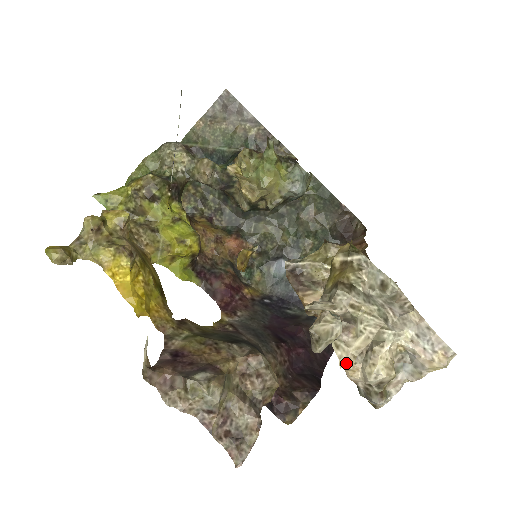
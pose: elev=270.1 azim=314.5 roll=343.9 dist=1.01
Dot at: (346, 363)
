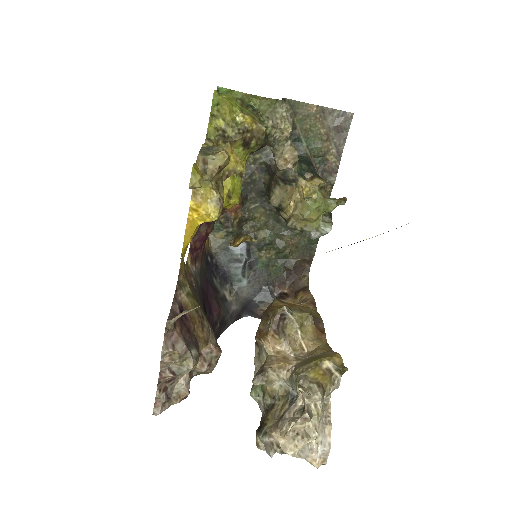
Dot at: (286, 434)
